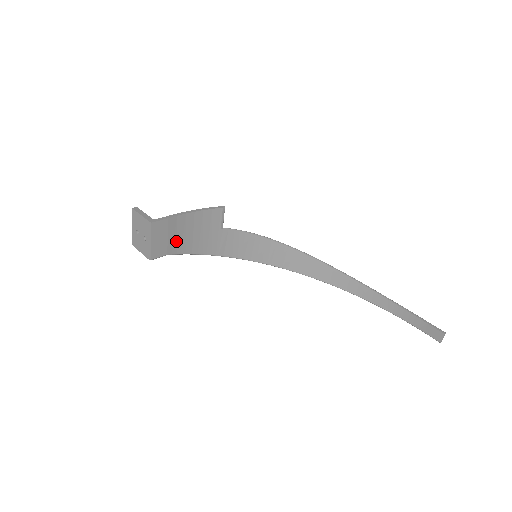
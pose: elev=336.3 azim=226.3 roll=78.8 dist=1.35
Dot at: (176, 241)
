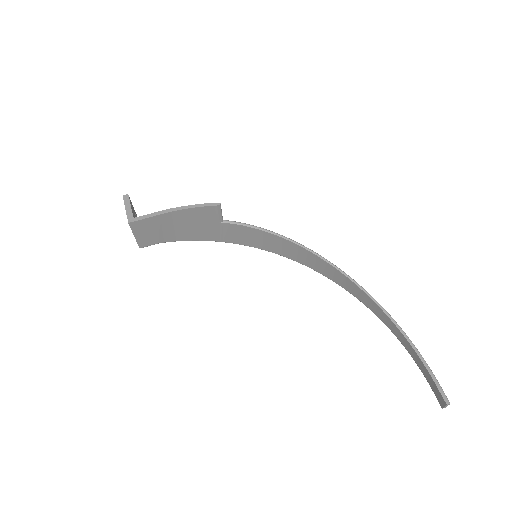
Dot at: (167, 232)
